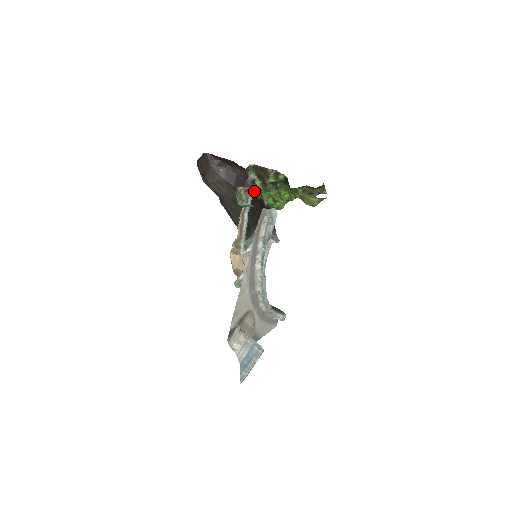
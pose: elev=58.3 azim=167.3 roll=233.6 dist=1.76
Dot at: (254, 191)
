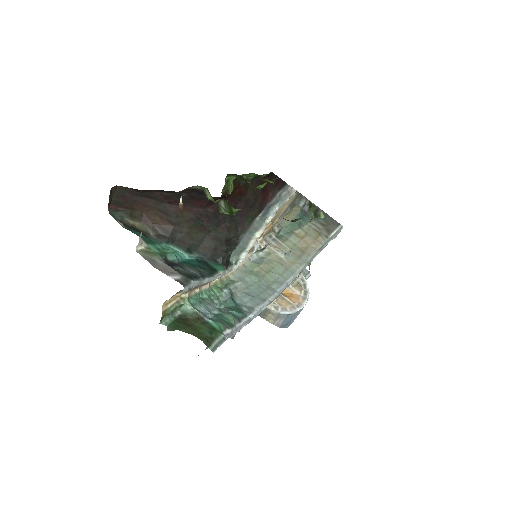
Dot at: (215, 197)
